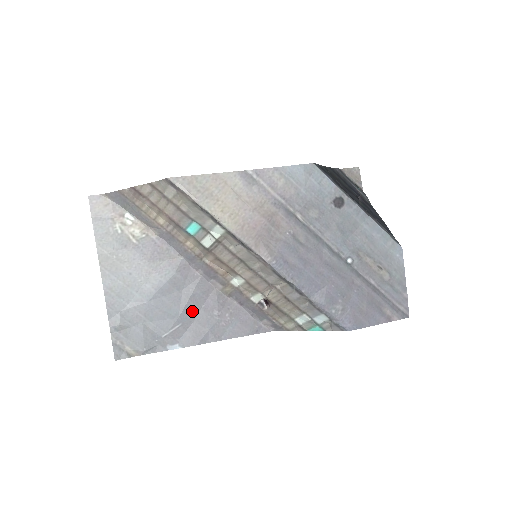
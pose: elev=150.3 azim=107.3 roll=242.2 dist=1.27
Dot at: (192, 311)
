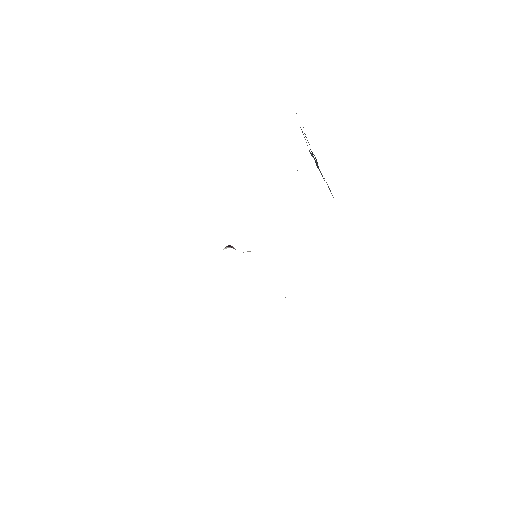
Dot at: occluded
